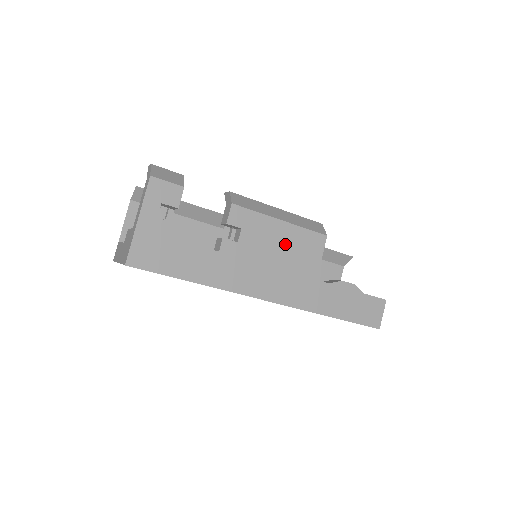
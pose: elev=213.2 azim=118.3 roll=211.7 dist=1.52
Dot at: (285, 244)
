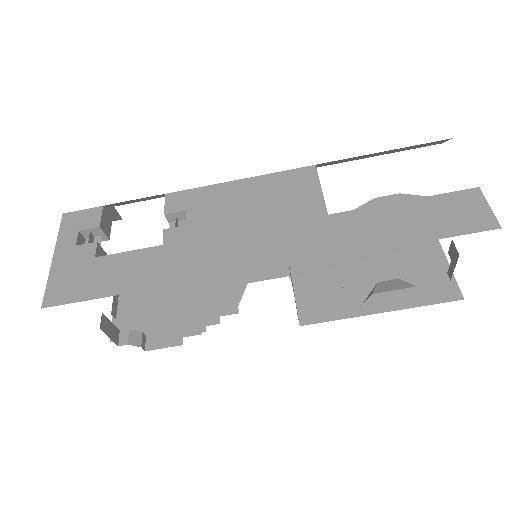
Dot at: (255, 199)
